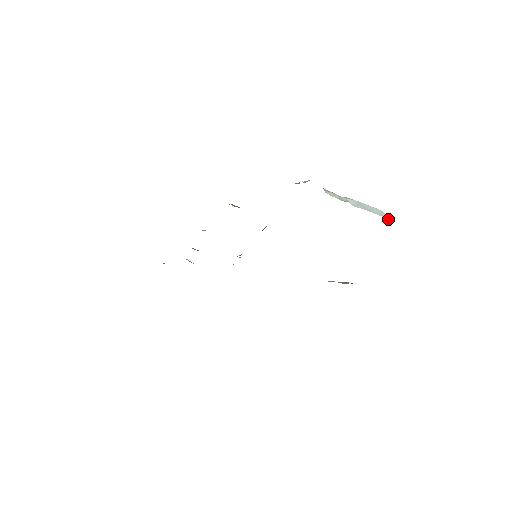
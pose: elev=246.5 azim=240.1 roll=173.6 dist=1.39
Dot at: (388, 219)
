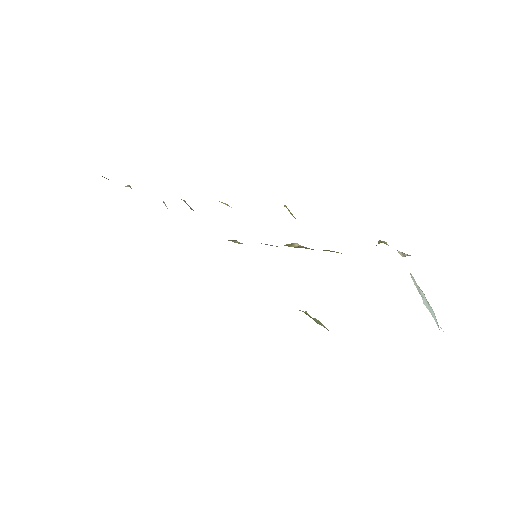
Dot at: occluded
